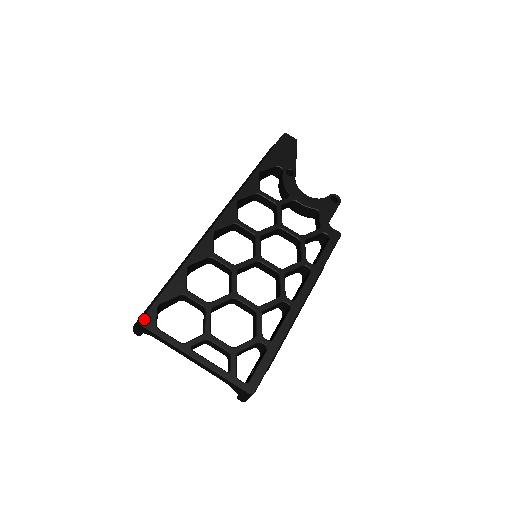
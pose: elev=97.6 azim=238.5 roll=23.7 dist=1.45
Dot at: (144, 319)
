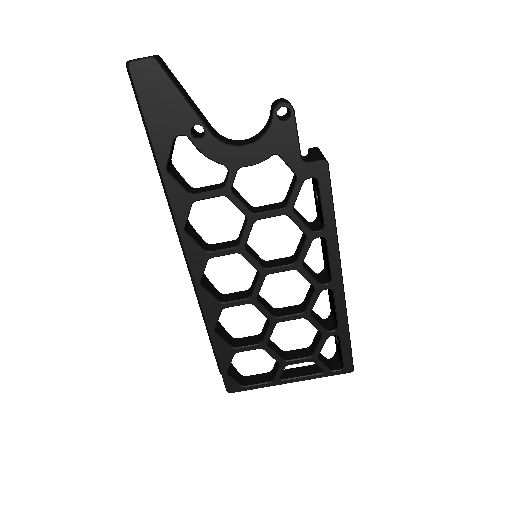
Dot at: (228, 389)
